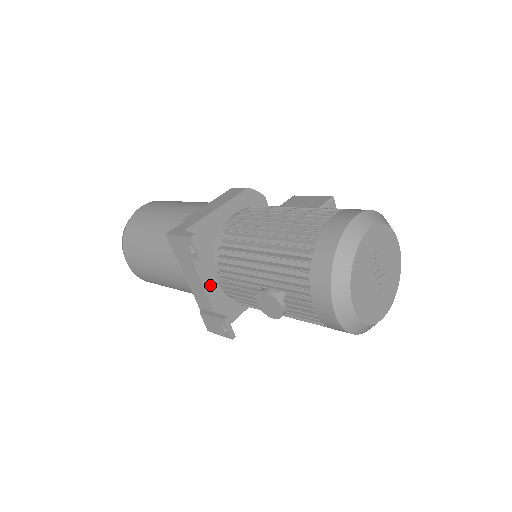
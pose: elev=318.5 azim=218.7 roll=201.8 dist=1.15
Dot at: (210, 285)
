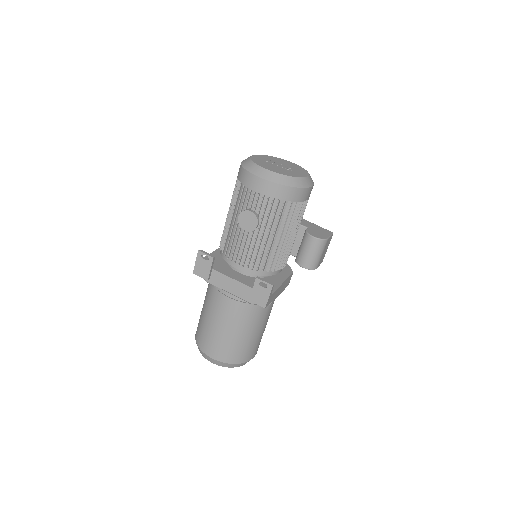
Dot at: (238, 278)
